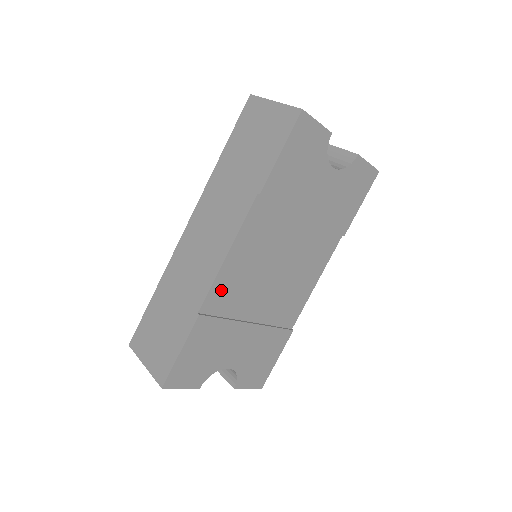
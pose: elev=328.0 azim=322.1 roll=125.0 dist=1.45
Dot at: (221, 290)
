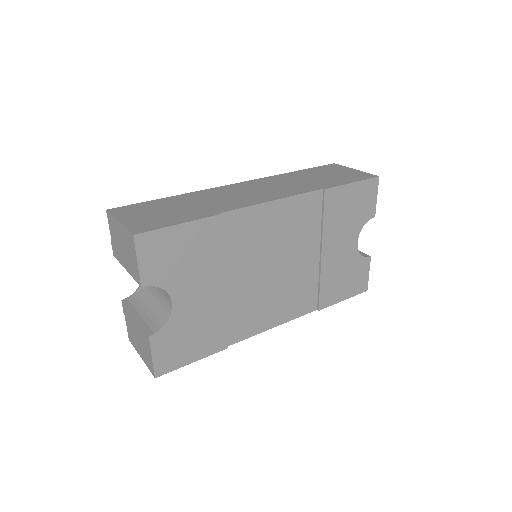
Dot at: (245, 221)
